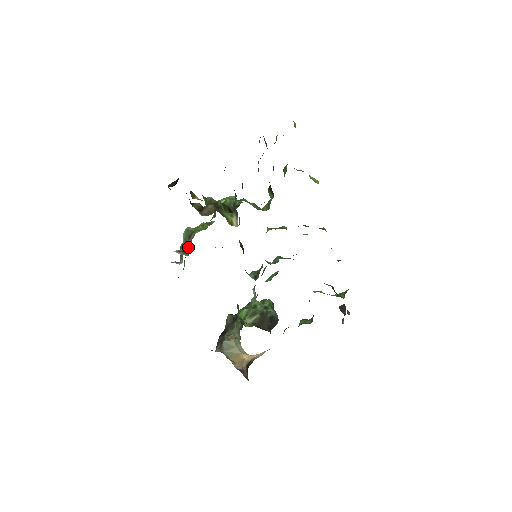
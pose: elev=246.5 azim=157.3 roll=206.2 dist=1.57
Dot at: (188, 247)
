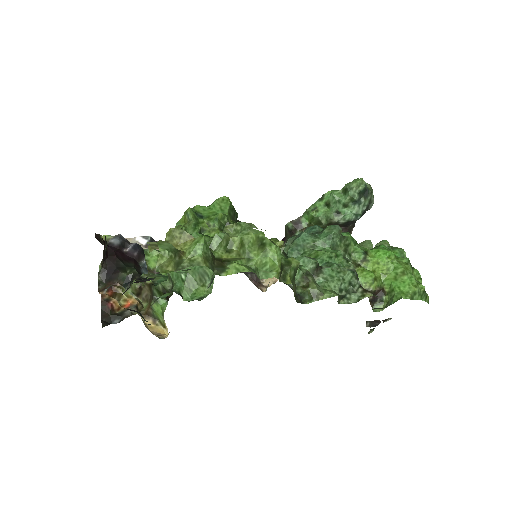
Dot at: occluded
